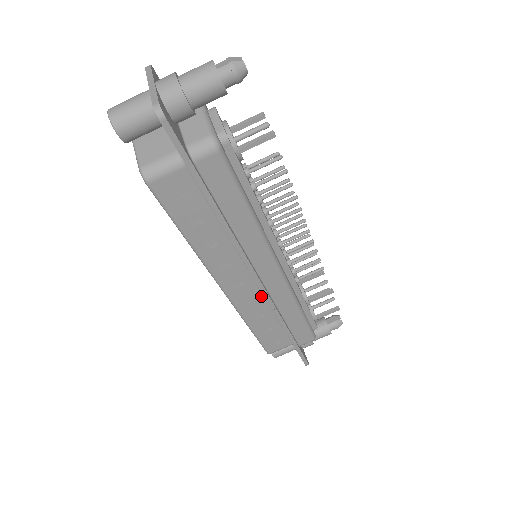
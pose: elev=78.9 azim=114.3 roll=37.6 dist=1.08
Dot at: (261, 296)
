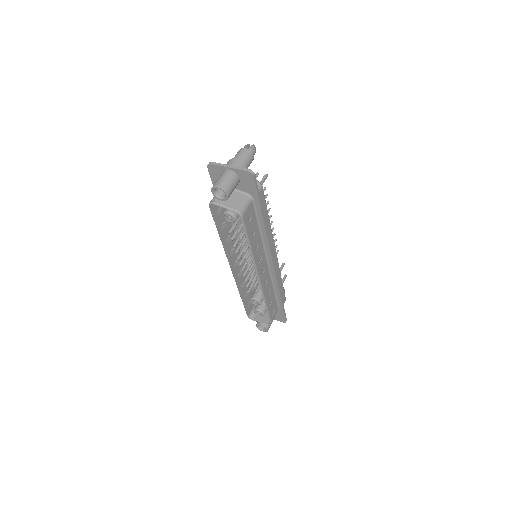
Dot at: (269, 276)
